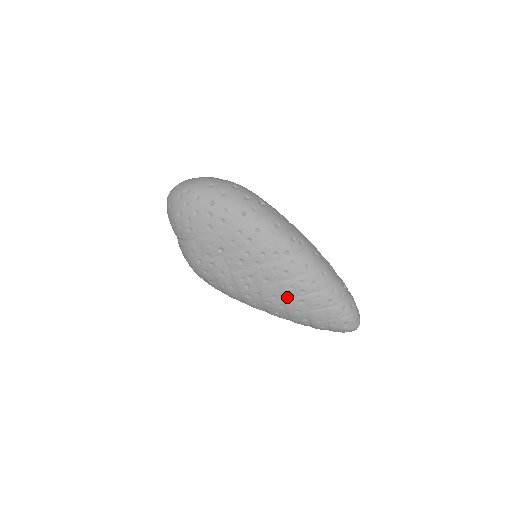
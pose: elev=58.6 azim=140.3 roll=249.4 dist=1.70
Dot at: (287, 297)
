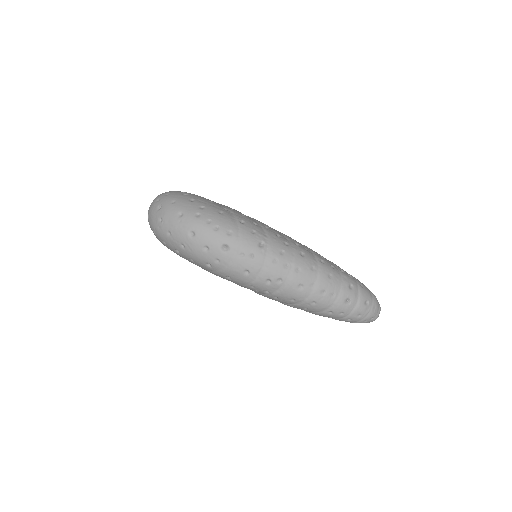
Dot at: occluded
